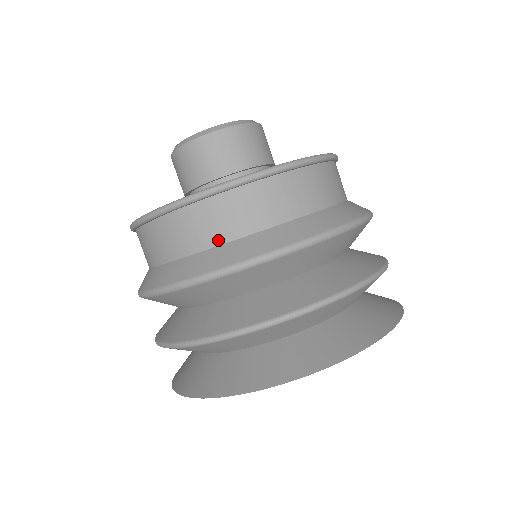
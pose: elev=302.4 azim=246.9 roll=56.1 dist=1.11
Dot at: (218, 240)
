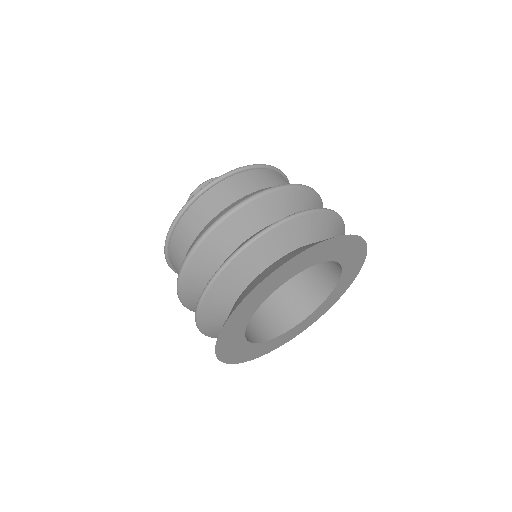
Dot at: (197, 232)
